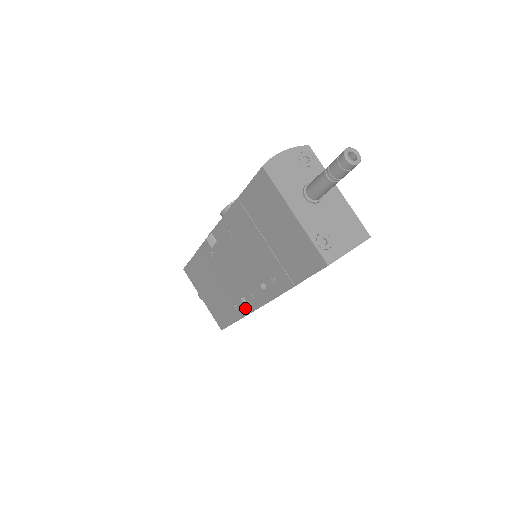
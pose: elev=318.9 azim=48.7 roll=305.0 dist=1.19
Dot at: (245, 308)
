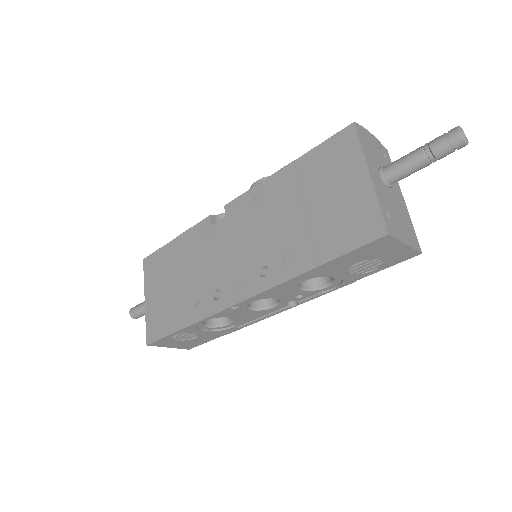
Dot at: (212, 306)
